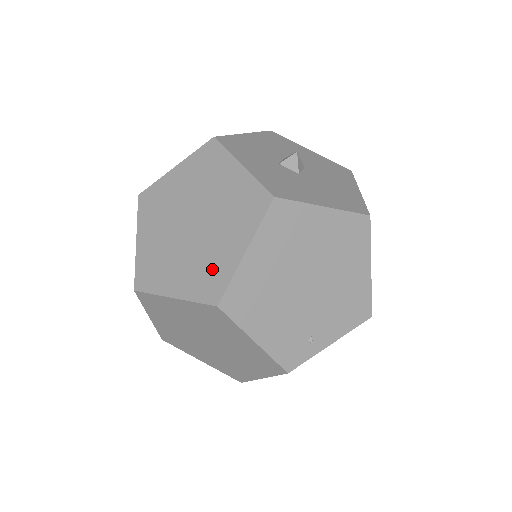
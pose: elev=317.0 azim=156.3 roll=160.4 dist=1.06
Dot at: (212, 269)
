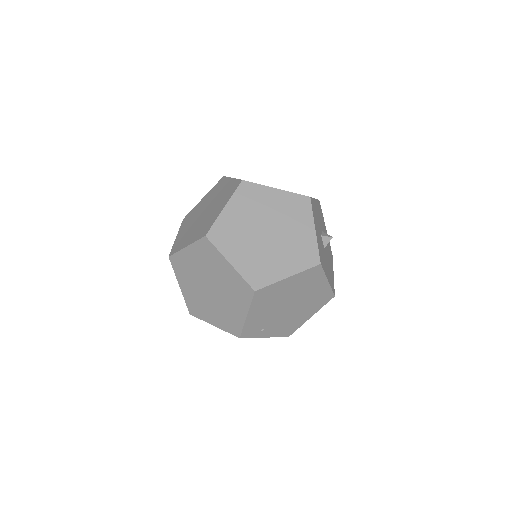
Dot at: (264, 269)
